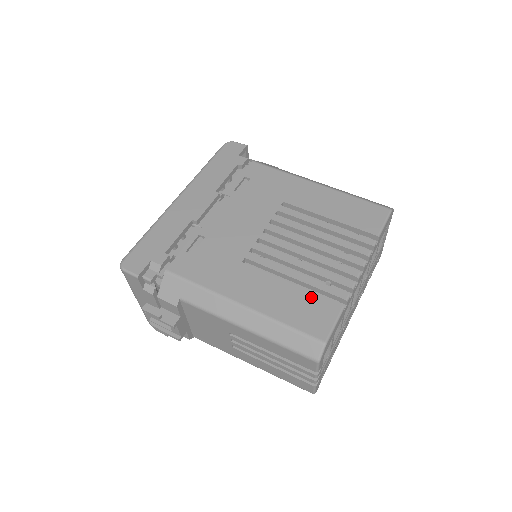
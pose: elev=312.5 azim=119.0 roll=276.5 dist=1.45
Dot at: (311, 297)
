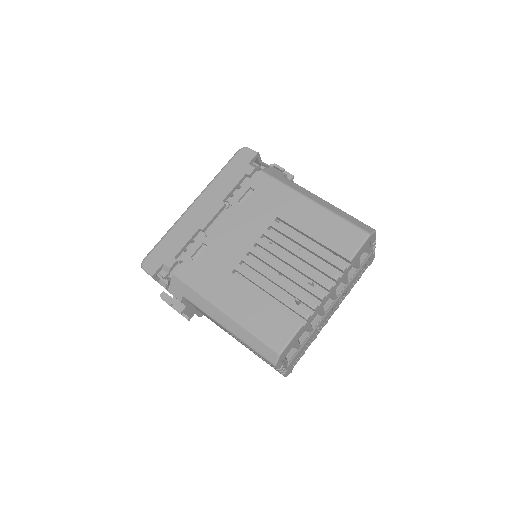
Dot at: (278, 312)
